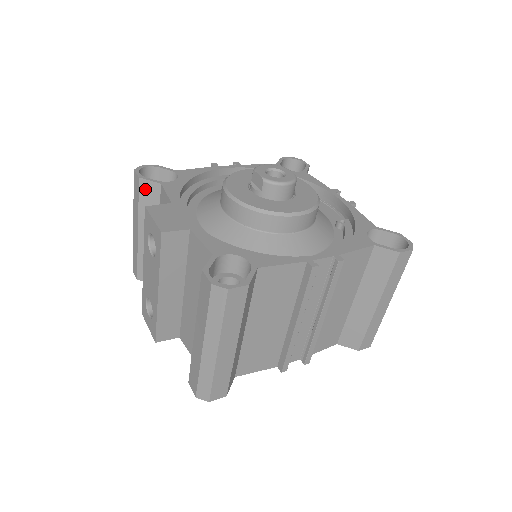
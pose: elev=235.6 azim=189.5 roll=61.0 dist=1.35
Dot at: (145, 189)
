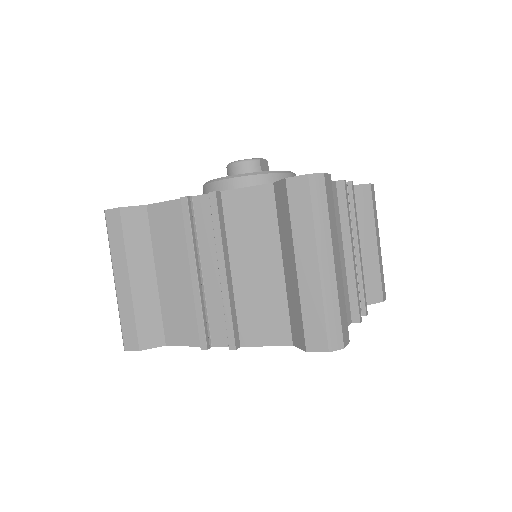
Dot at: occluded
